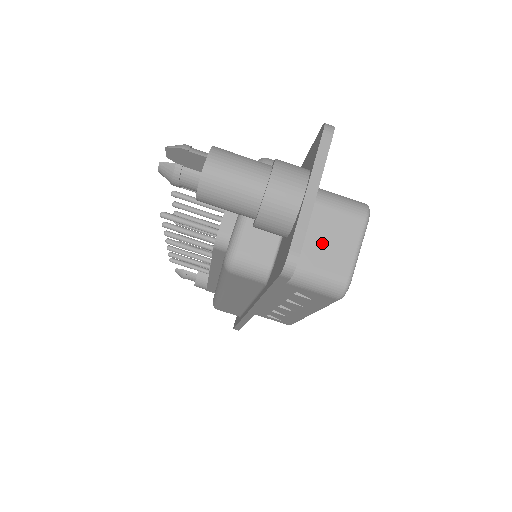
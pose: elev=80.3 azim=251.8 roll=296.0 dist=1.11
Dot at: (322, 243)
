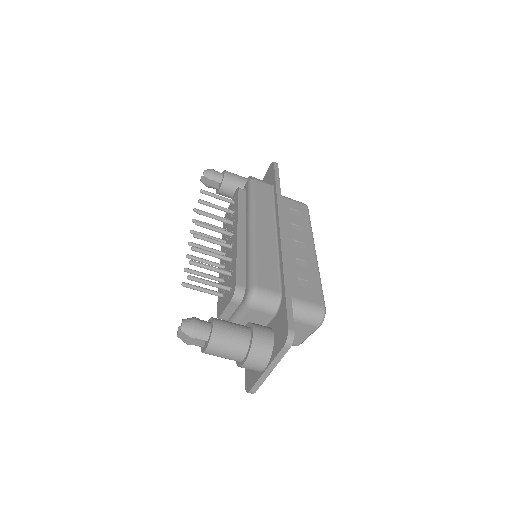
Dot at: occluded
